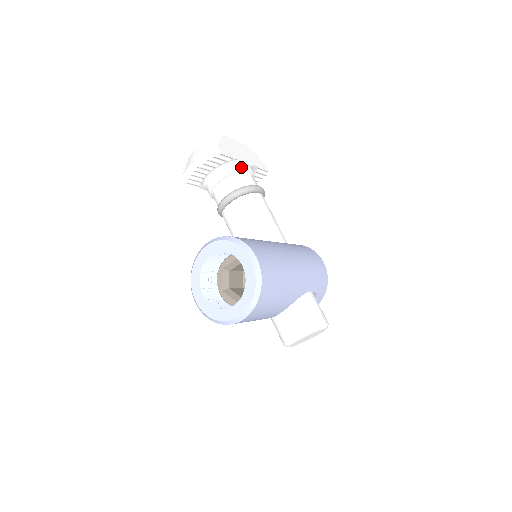
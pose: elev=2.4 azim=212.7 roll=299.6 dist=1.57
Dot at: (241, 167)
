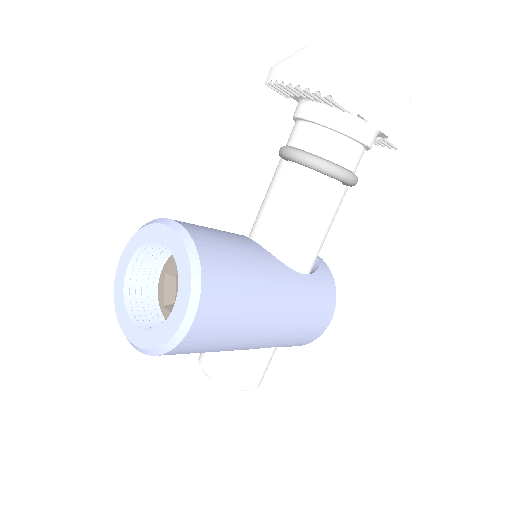
Dot at: (355, 130)
